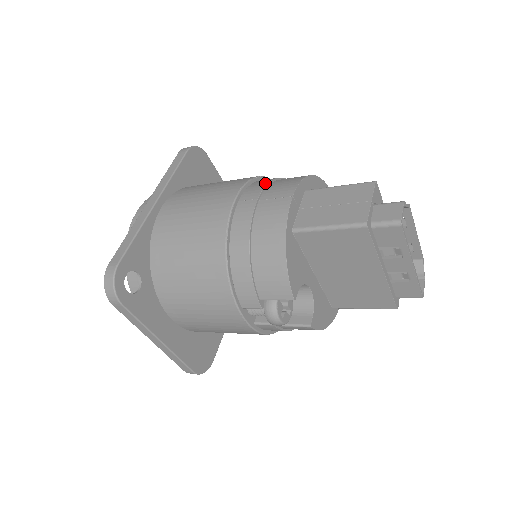
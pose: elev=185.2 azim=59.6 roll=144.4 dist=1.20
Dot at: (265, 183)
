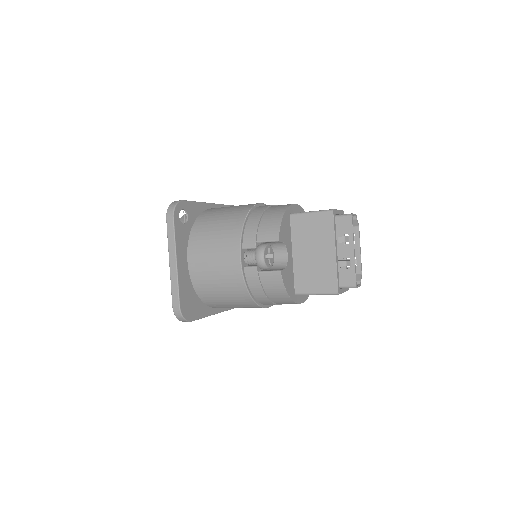
Dot at: occluded
